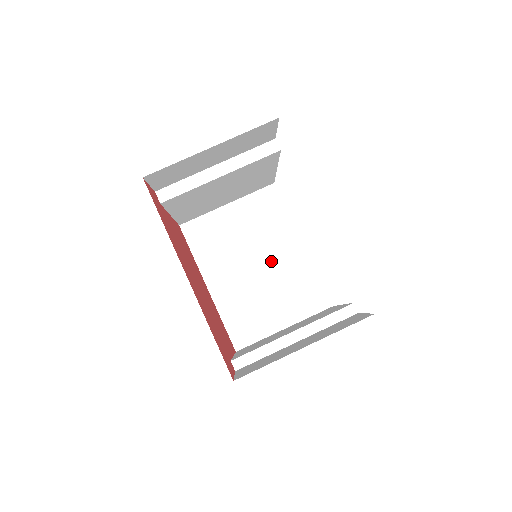
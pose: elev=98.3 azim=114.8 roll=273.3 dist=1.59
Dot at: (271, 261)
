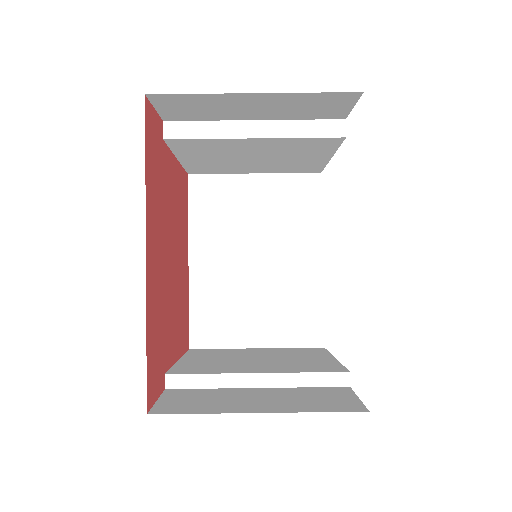
Dot at: (276, 263)
